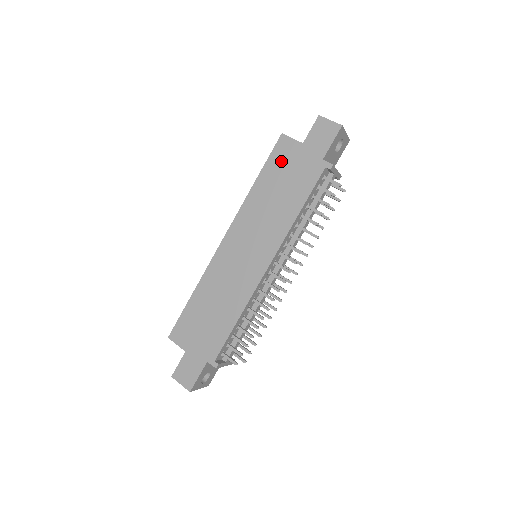
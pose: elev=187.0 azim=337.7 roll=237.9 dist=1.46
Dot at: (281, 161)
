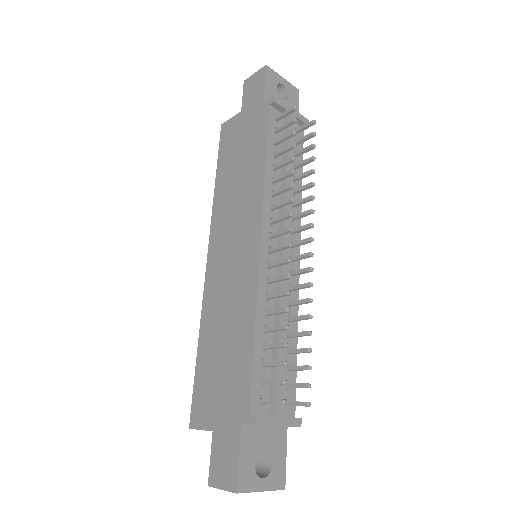
Dot at: (230, 143)
